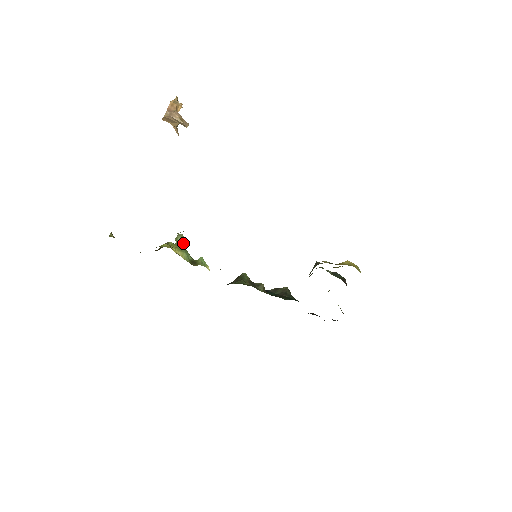
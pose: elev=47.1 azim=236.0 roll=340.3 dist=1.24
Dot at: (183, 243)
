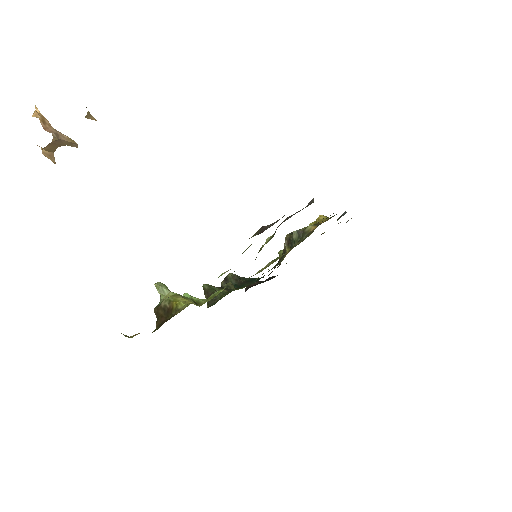
Dot at: (169, 291)
